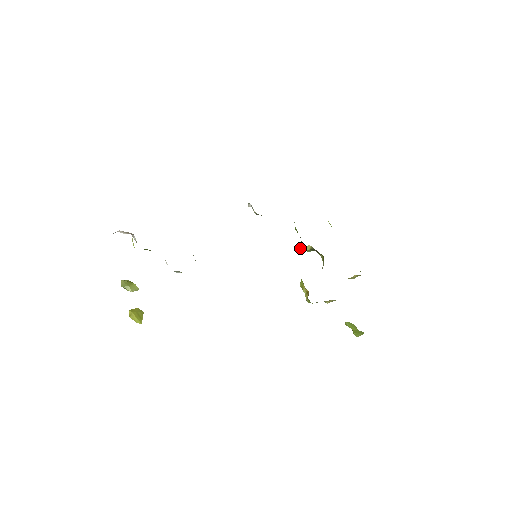
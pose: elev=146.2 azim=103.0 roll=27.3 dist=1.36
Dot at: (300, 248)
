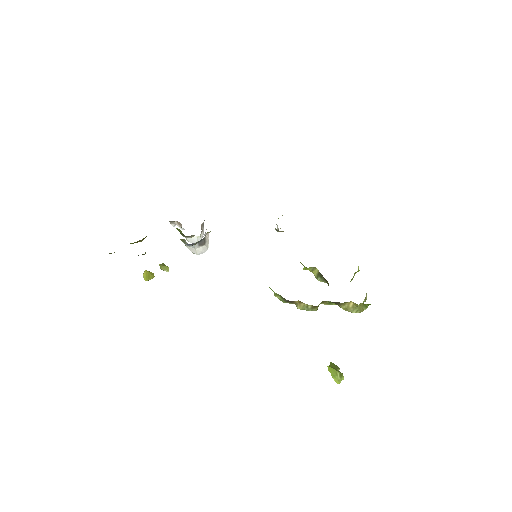
Dot at: (305, 267)
